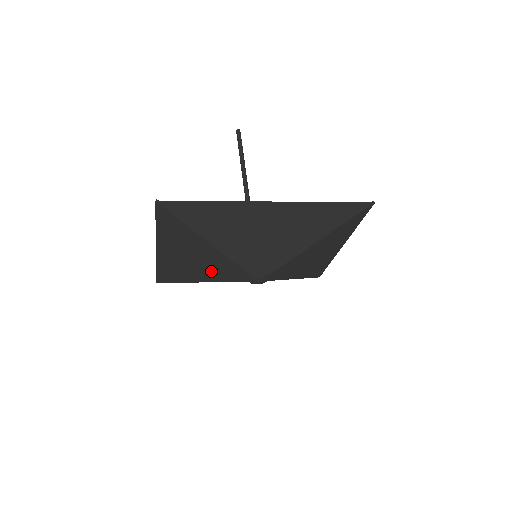
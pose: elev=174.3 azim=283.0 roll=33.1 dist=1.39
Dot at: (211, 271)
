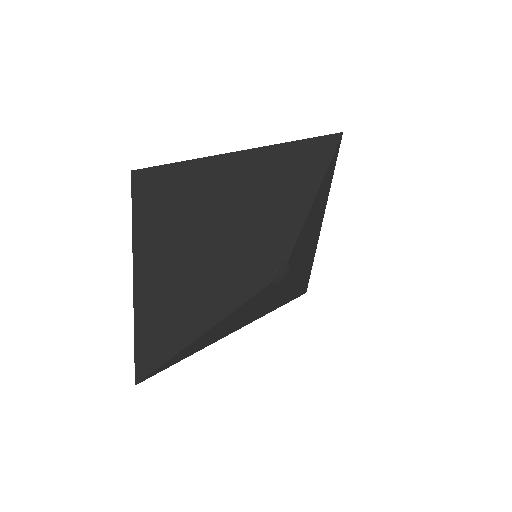
Dot at: (218, 295)
